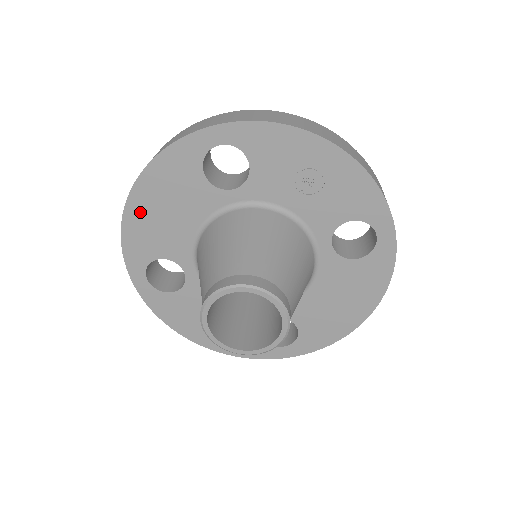
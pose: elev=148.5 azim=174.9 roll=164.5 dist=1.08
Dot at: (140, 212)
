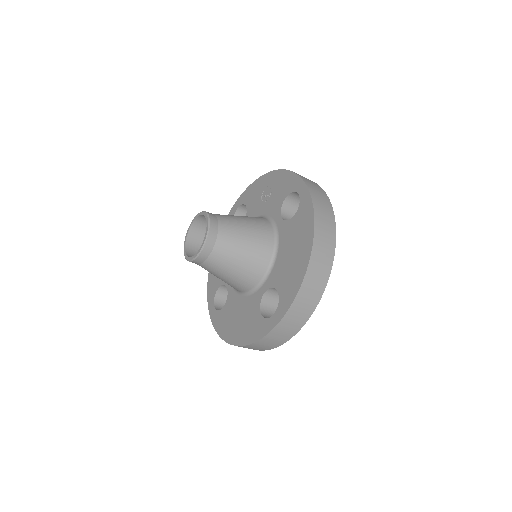
Dot at: occluded
